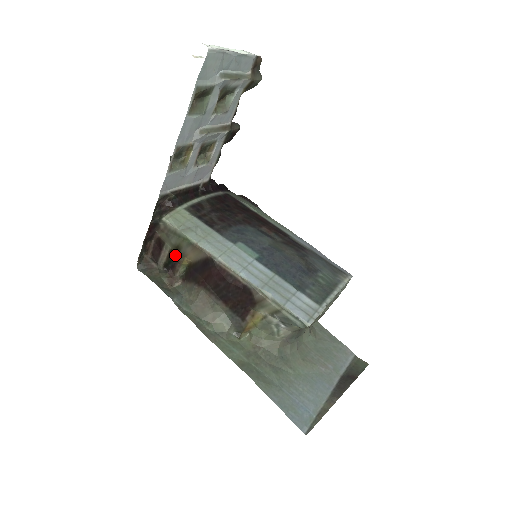
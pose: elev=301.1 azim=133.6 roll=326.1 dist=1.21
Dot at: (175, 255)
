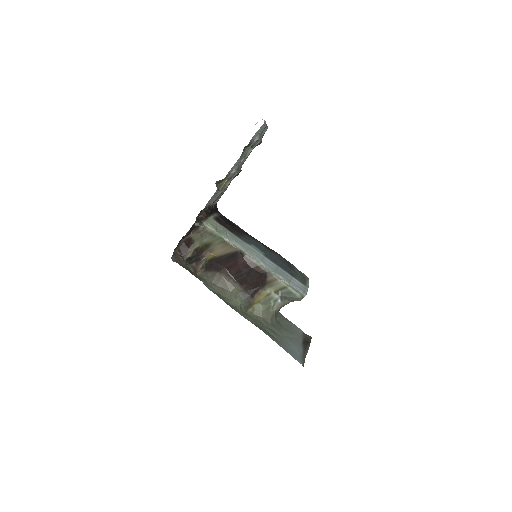
Dot at: (201, 251)
